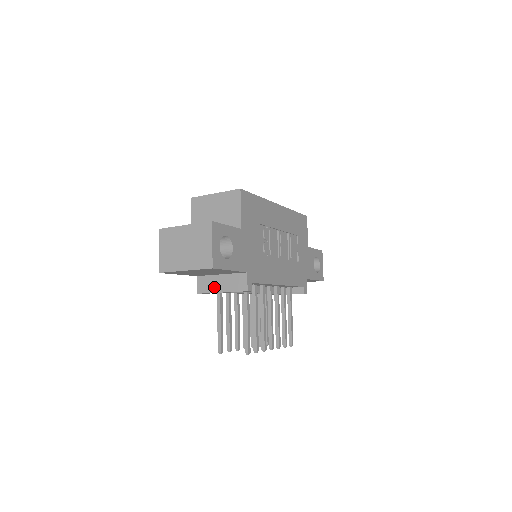
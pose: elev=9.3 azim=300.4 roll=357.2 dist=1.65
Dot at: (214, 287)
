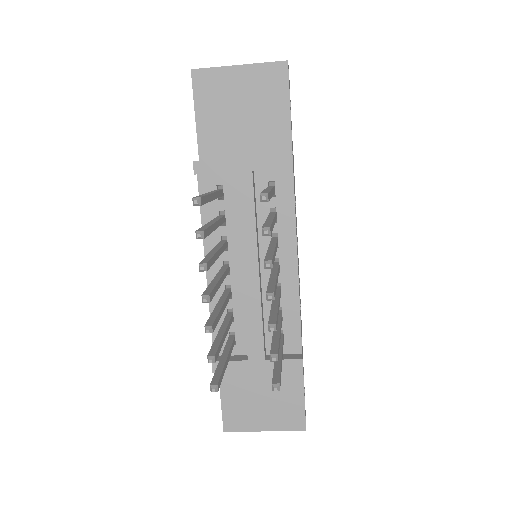
Dot at: (229, 158)
